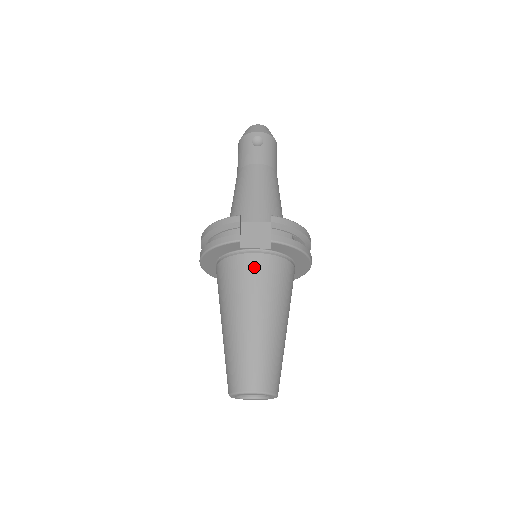
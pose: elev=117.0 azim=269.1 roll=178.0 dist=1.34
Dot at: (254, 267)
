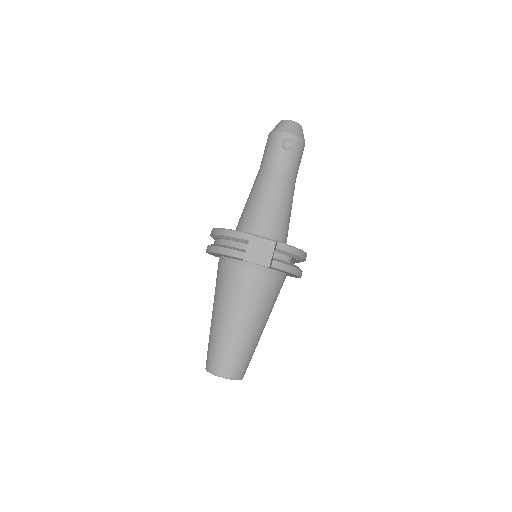
Dot at: (251, 280)
